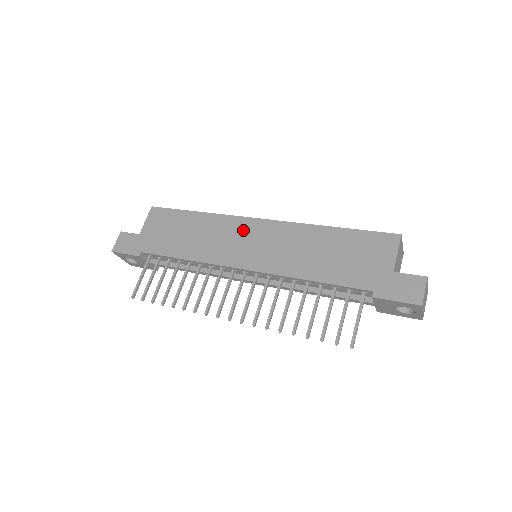
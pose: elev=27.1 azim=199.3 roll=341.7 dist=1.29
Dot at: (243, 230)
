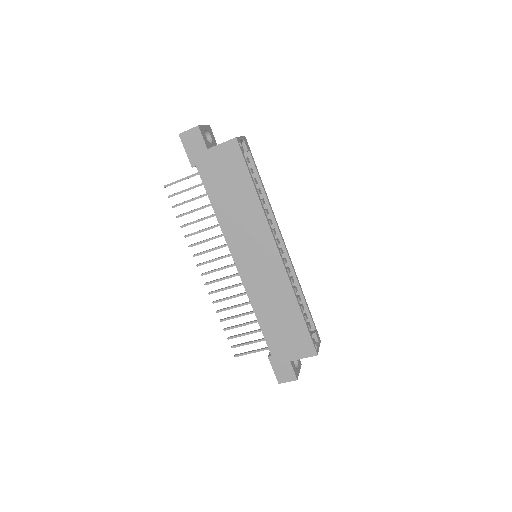
Dot at: (263, 245)
